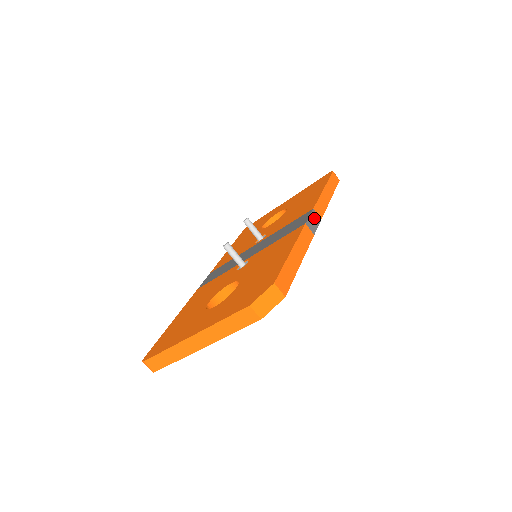
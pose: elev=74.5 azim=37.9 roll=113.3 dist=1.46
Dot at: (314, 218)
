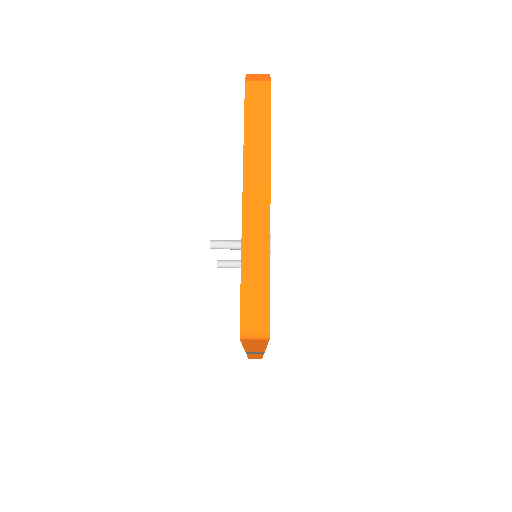
Dot at: occluded
